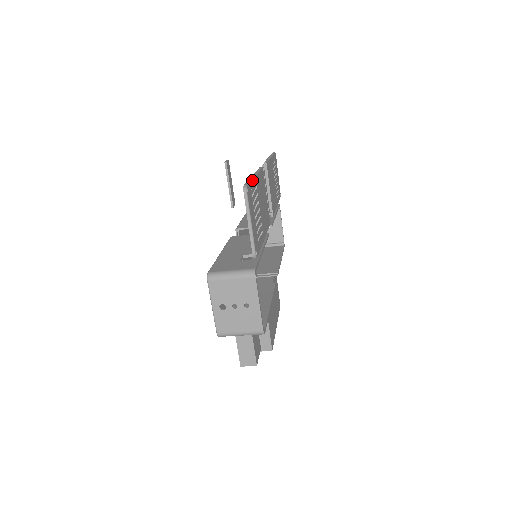
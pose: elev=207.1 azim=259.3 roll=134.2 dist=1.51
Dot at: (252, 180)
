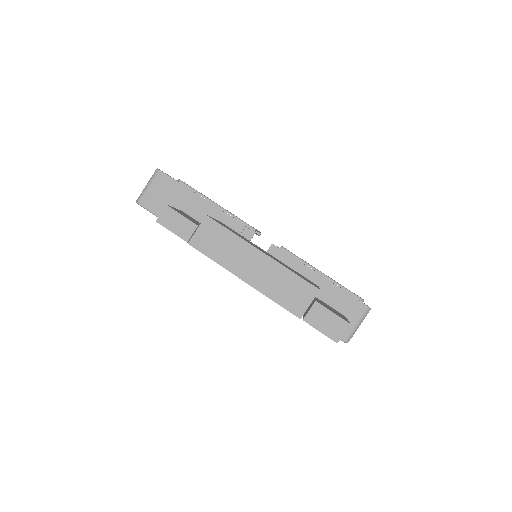
Dot at: occluded
